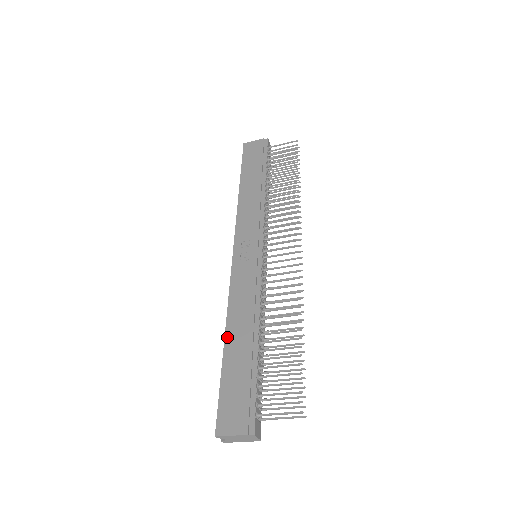
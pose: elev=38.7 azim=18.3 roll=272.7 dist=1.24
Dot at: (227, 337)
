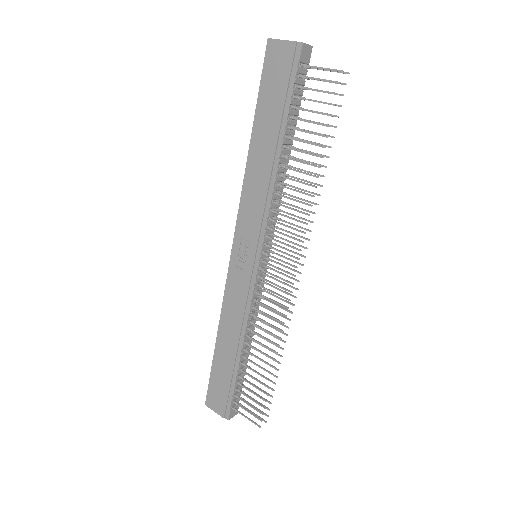
Dot at: (218, 338)
